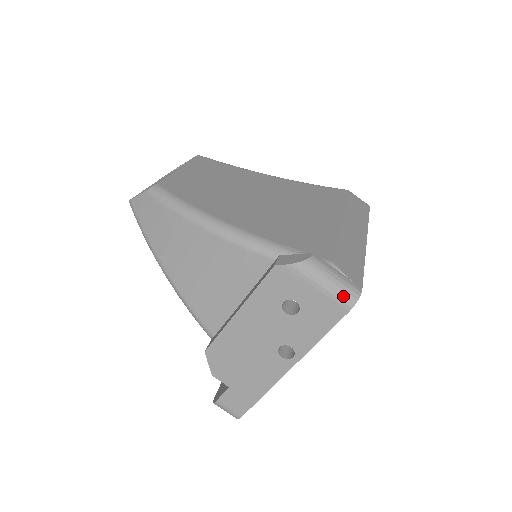
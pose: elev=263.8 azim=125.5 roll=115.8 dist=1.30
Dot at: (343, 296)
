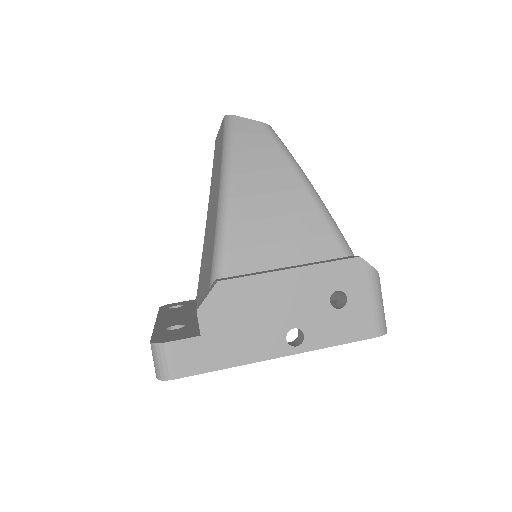
Dot at: (382, 321)
